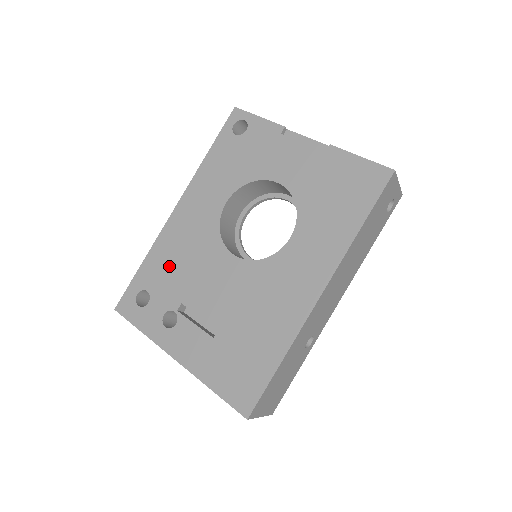
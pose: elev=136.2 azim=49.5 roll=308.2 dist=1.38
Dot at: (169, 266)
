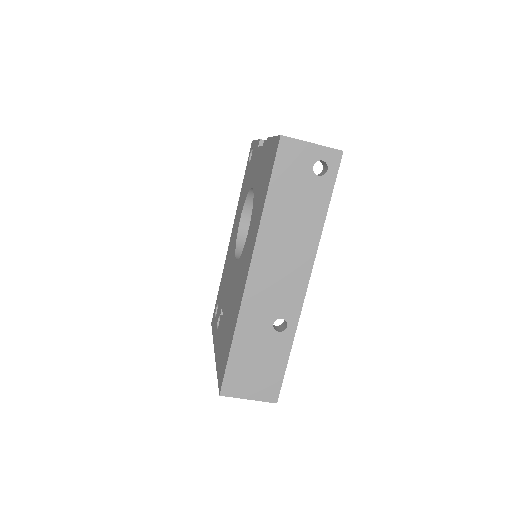
Dot at: occluded
